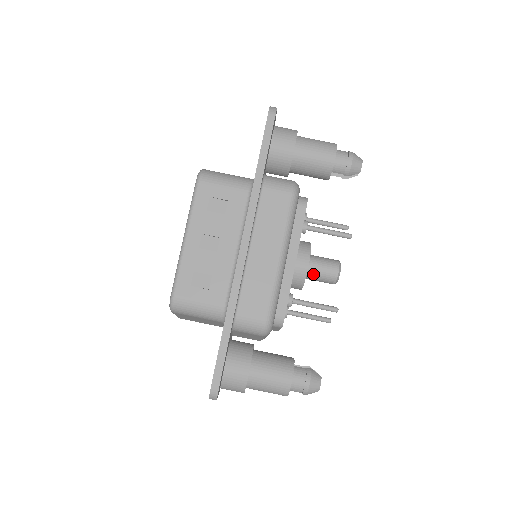
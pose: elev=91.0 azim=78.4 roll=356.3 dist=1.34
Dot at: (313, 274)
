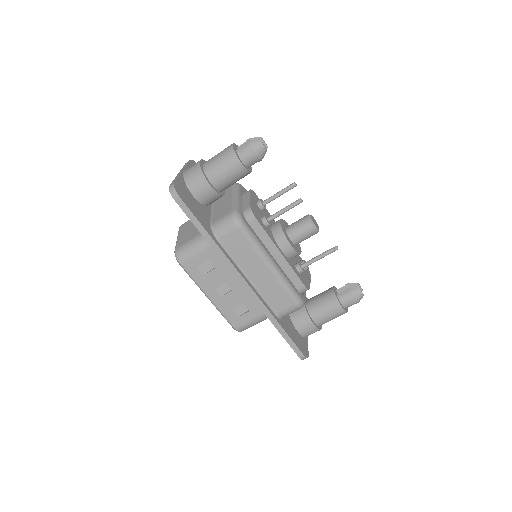
Dot at: (299, 241)
